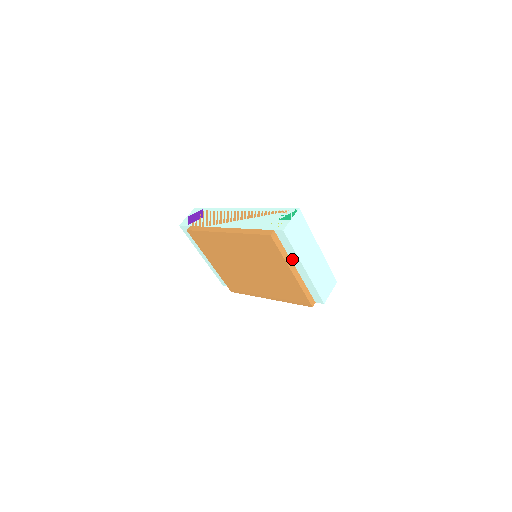
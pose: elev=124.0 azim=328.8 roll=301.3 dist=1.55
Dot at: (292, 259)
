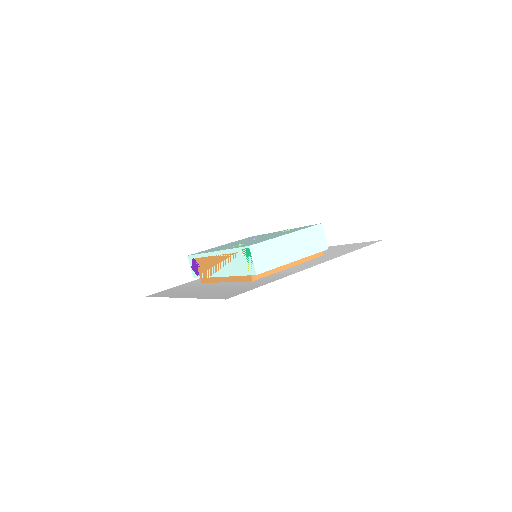
Dot at: occluded
